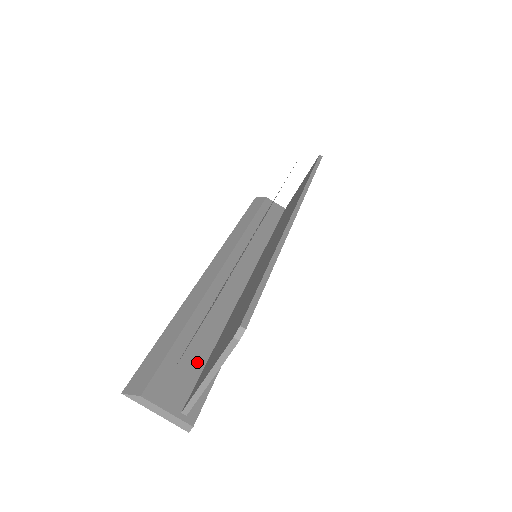
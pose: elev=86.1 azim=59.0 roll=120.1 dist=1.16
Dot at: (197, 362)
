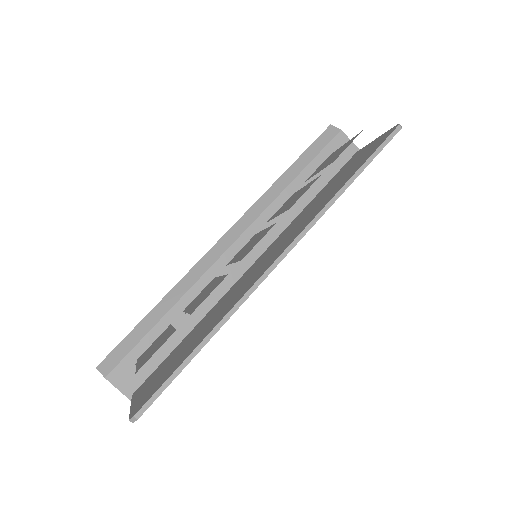
Dot at: (161, 353)
